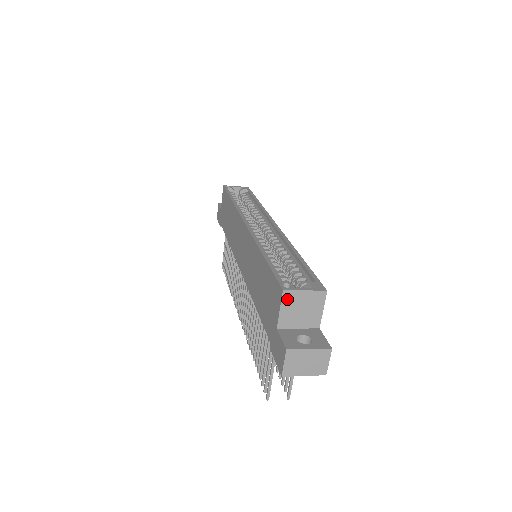
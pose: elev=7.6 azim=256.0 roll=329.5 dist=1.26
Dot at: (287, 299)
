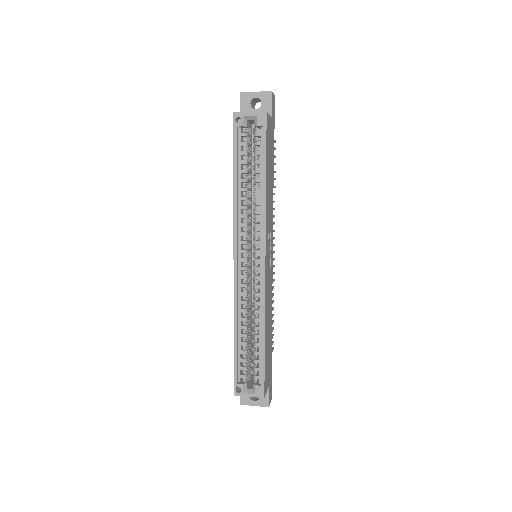
Dot at: occluded
